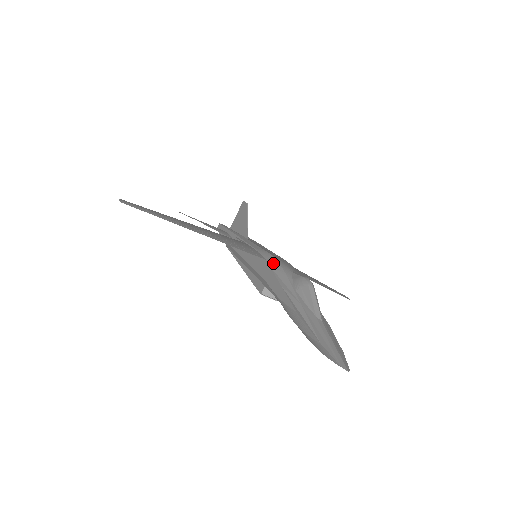
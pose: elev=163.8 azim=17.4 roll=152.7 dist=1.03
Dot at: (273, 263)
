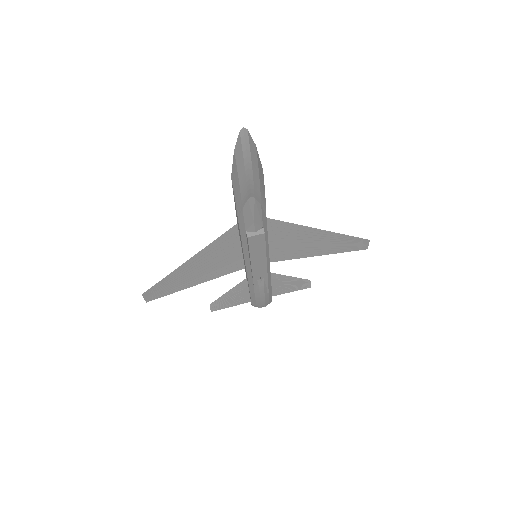
Dot at: occluded
